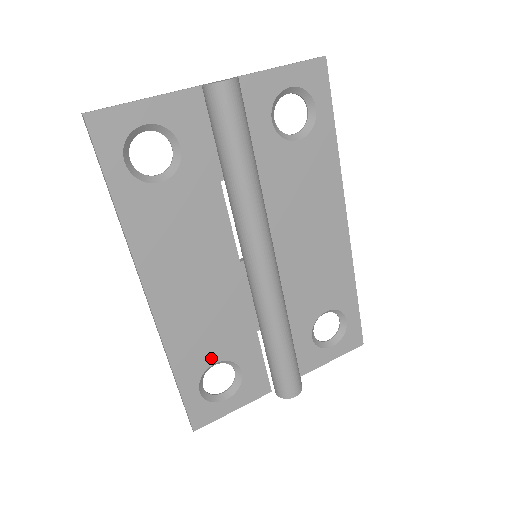
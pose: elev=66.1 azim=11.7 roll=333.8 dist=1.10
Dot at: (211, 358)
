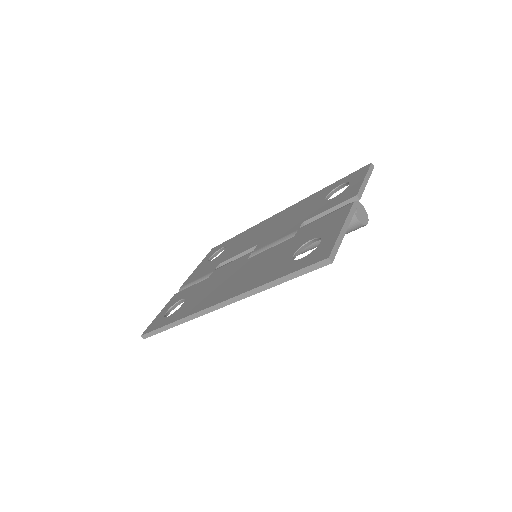
Dot at: occluded
